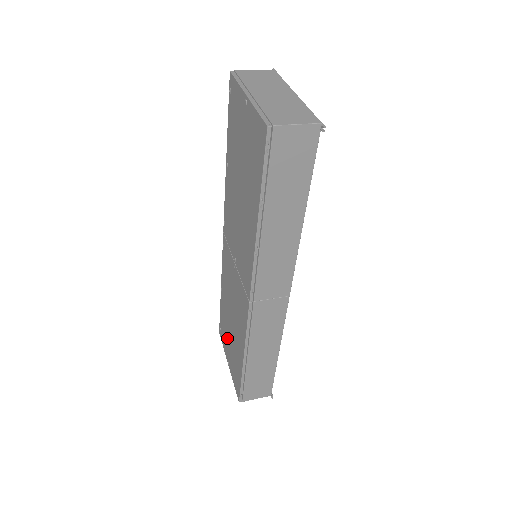
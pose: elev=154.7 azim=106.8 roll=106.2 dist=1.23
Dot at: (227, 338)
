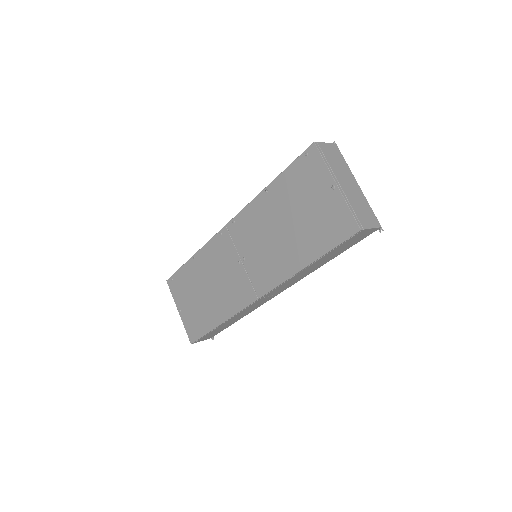
Dot at: (188, 295)
